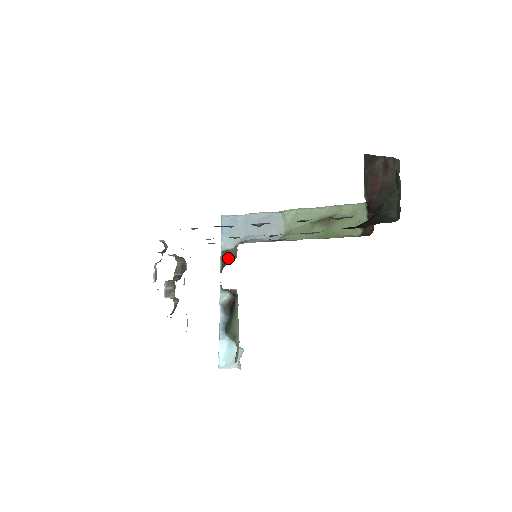
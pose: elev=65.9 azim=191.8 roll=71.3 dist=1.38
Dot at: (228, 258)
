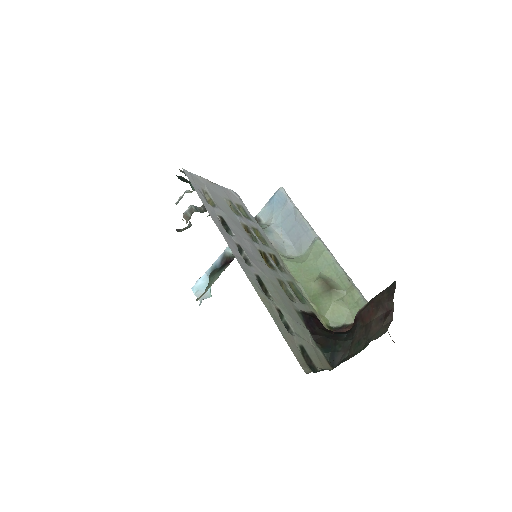
Dot at: occluded
